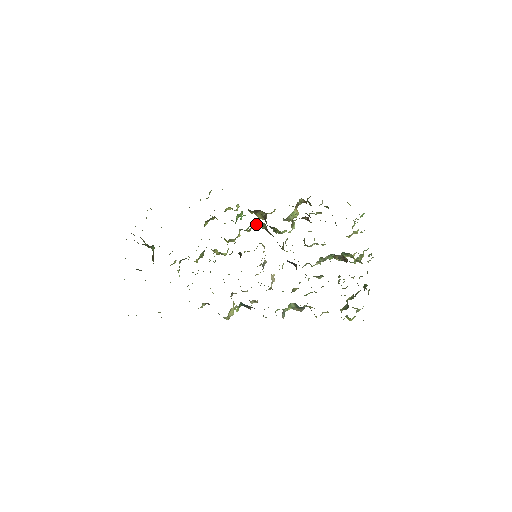
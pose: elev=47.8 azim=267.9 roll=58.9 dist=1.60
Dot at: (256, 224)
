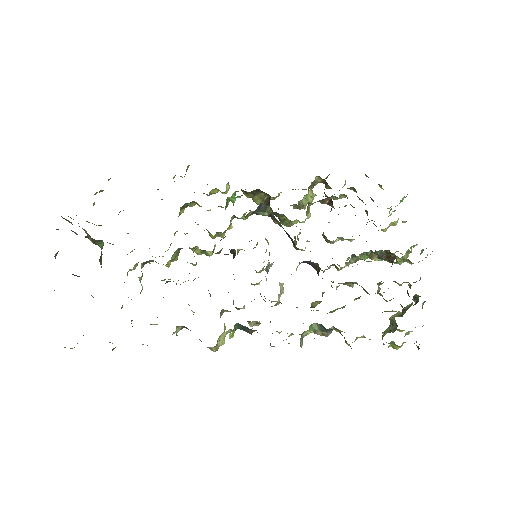
Dot at: occluded
